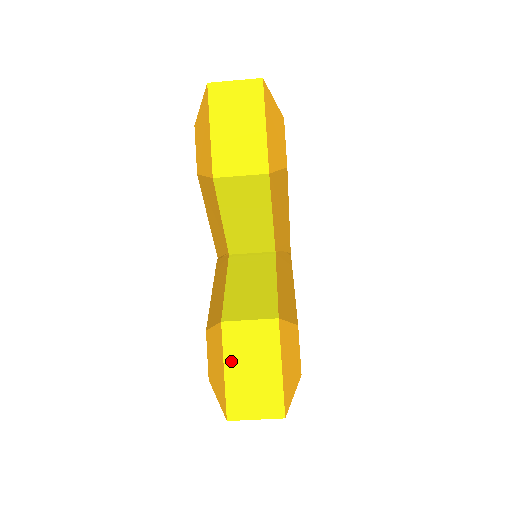
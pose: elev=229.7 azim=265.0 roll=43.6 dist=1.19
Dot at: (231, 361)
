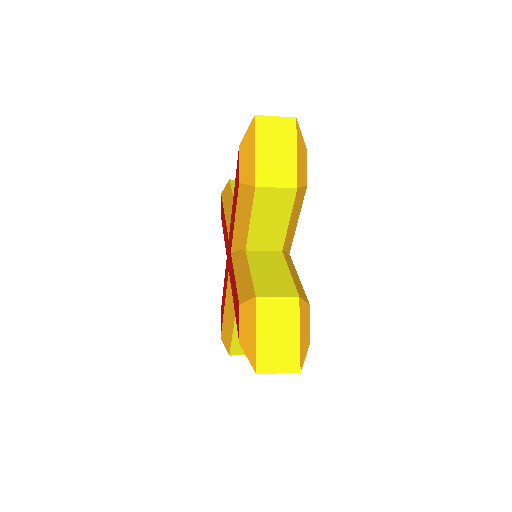
Dot at: (262, 327)
